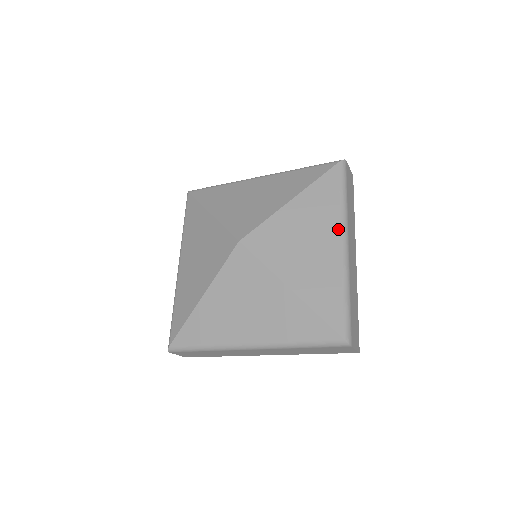
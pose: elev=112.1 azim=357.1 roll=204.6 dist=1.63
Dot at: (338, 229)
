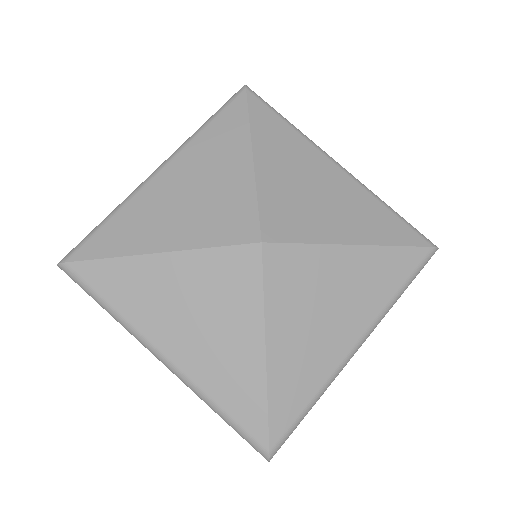
Dot at: (367, 324)
